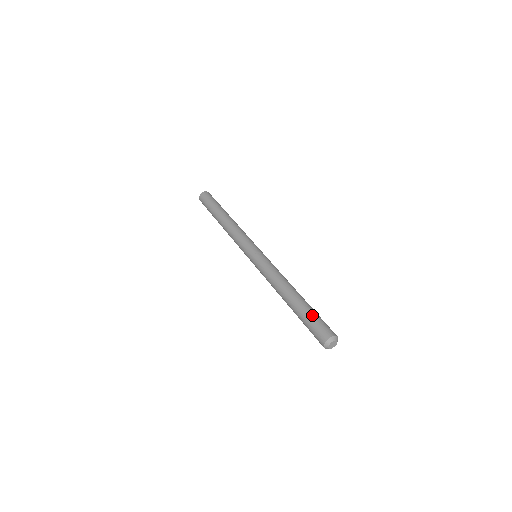
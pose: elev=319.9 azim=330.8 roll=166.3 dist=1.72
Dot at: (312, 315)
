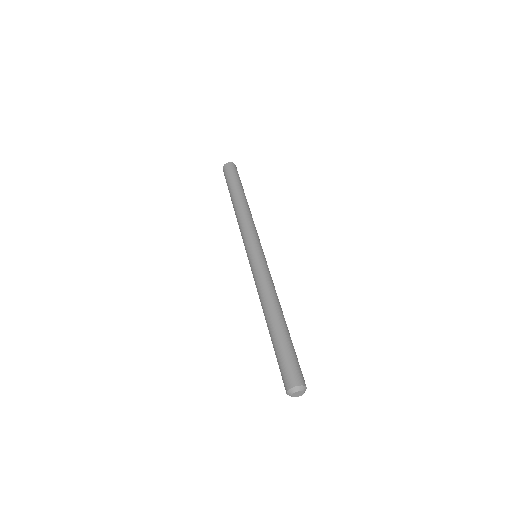
Dot at: (279, 354)
